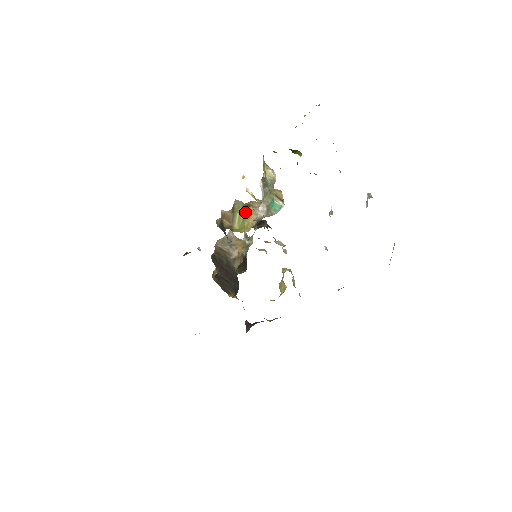
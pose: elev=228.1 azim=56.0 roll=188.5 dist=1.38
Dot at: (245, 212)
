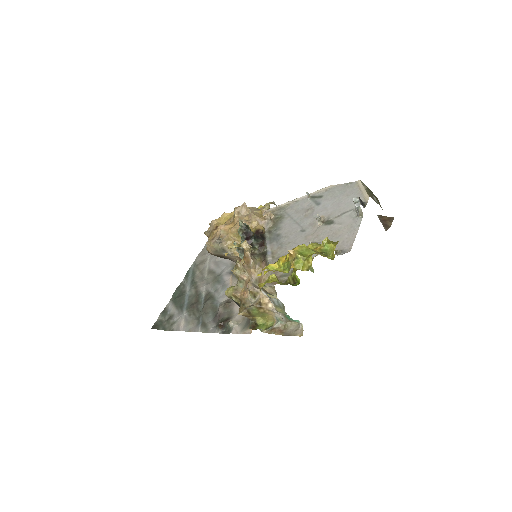
Dot at: (261, 312)
